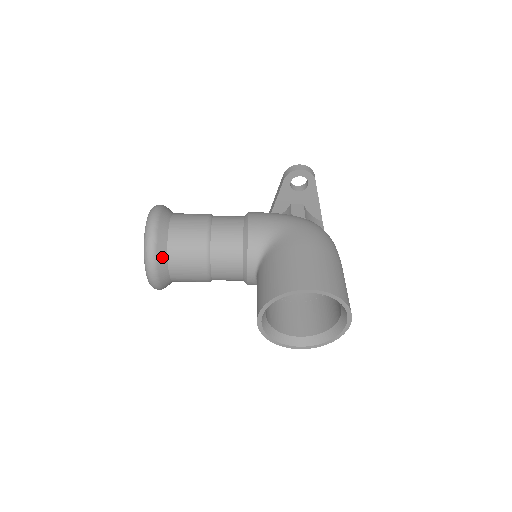
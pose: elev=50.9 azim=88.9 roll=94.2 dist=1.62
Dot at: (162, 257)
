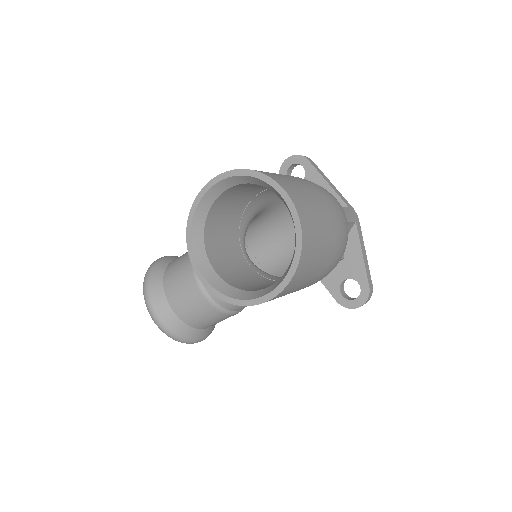
Dot at: (157, 282)
